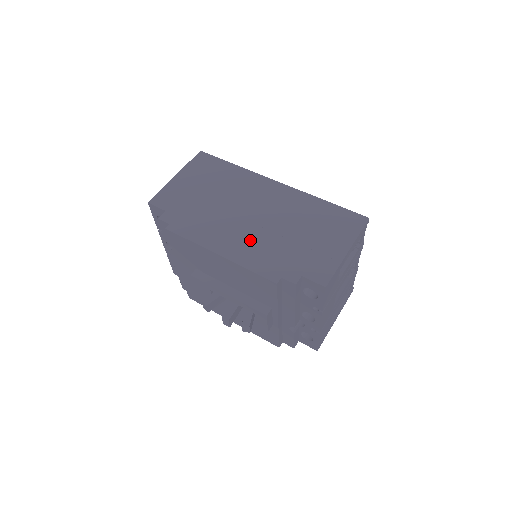
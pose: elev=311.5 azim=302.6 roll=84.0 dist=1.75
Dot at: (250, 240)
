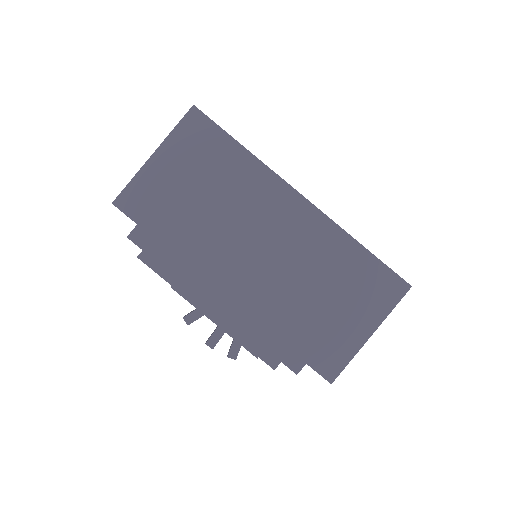
Dot at: (250, 297)
